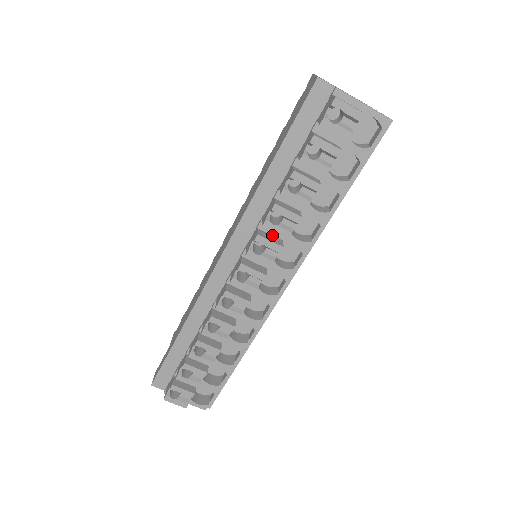
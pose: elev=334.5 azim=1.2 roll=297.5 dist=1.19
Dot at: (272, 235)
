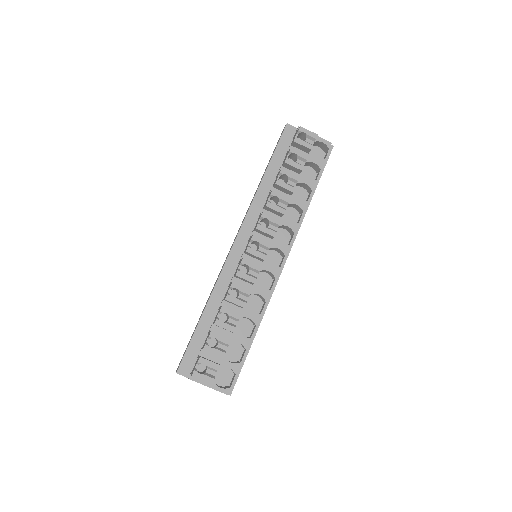
Dot at: occluded
